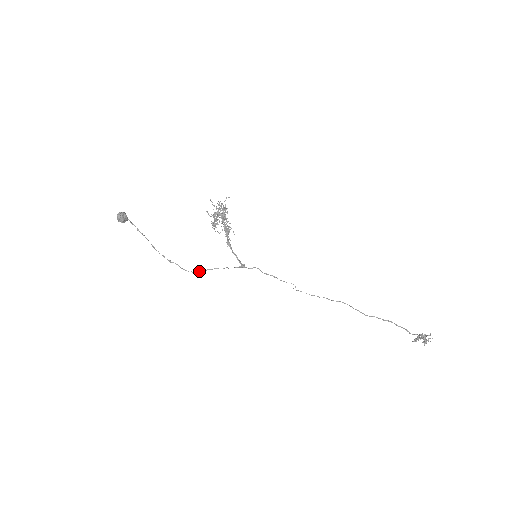
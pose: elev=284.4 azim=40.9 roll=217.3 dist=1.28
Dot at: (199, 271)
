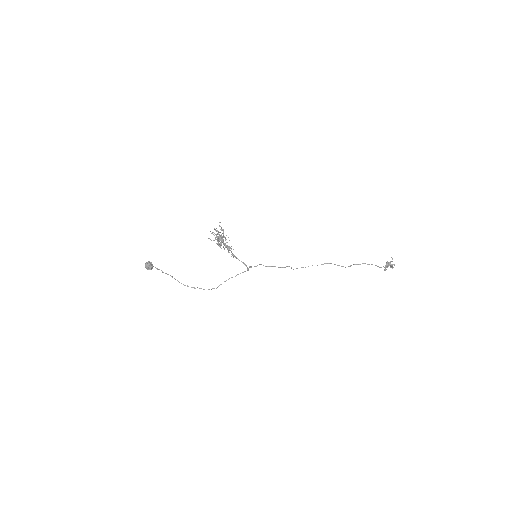
Dot at: (219, 285)
